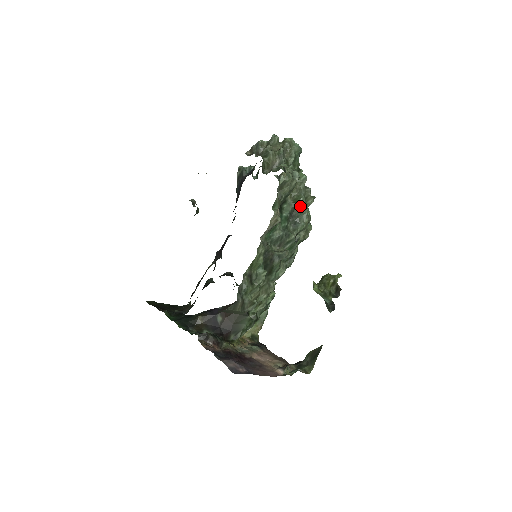
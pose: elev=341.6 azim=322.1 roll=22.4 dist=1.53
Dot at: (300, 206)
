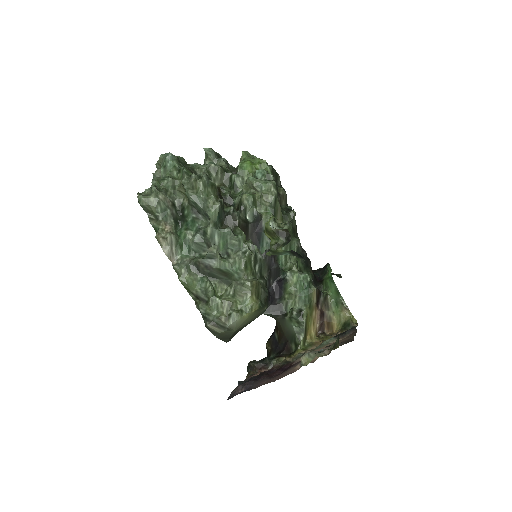
Dot at: (190, 200)
